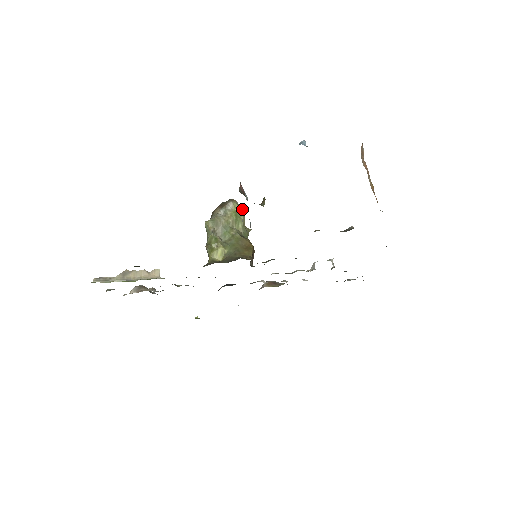
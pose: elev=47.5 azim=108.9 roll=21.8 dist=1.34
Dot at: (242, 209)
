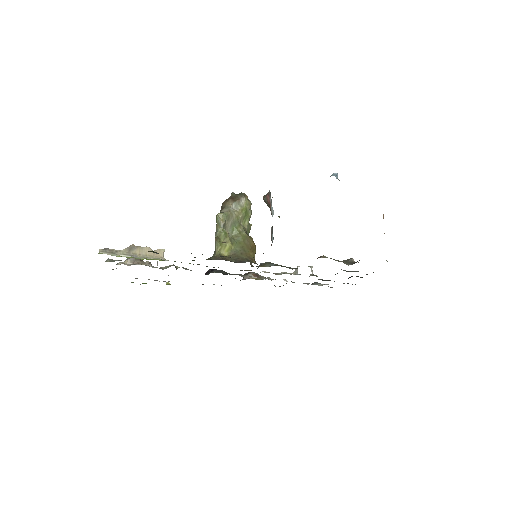
Dot at: occluded
